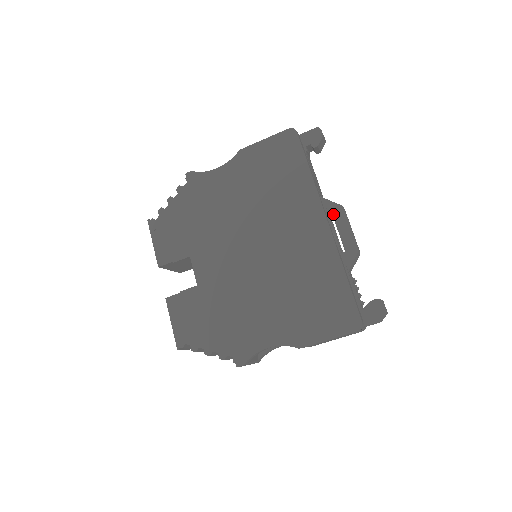
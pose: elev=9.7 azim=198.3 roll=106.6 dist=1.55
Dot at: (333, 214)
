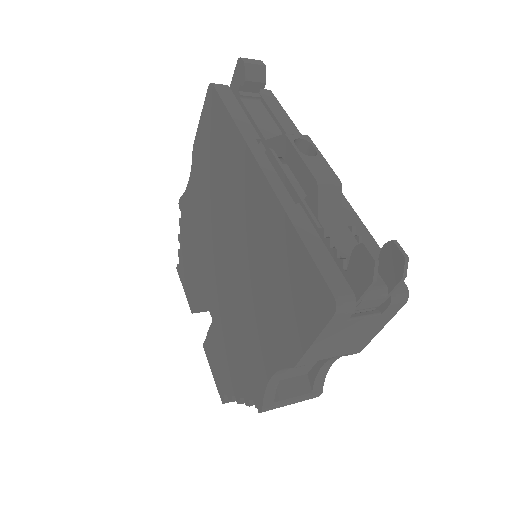
Dot at: (281, 153)
